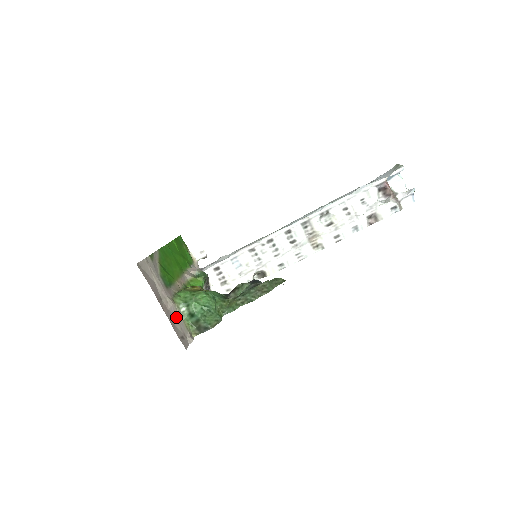
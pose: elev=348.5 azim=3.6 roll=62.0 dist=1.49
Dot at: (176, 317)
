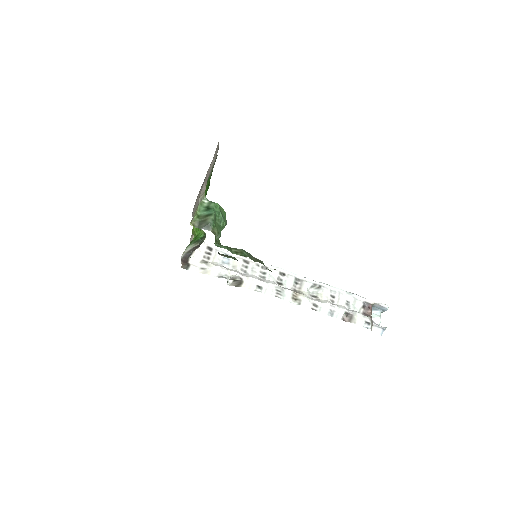
Dot at: (200, 195)
